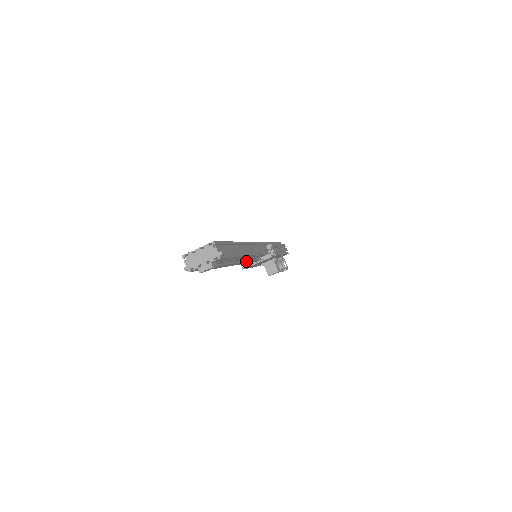
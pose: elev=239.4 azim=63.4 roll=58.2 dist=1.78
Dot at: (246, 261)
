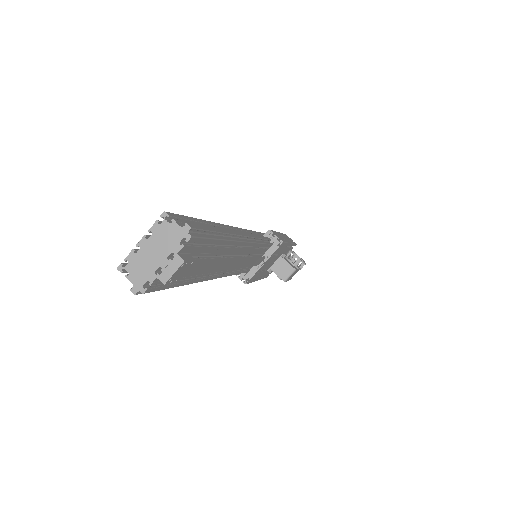
Dot at: (245, 258)
